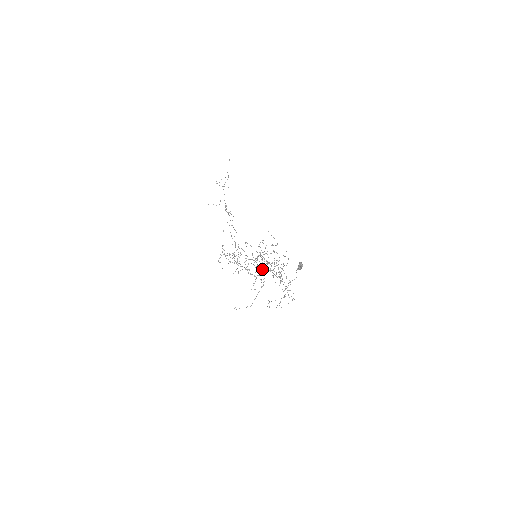
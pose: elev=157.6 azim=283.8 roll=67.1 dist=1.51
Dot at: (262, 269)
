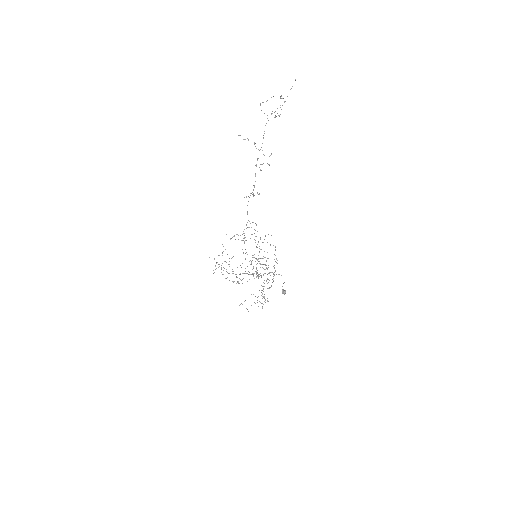
Dot at: occluded
